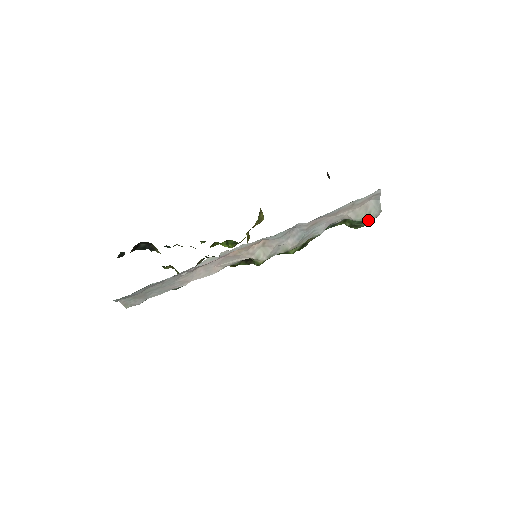
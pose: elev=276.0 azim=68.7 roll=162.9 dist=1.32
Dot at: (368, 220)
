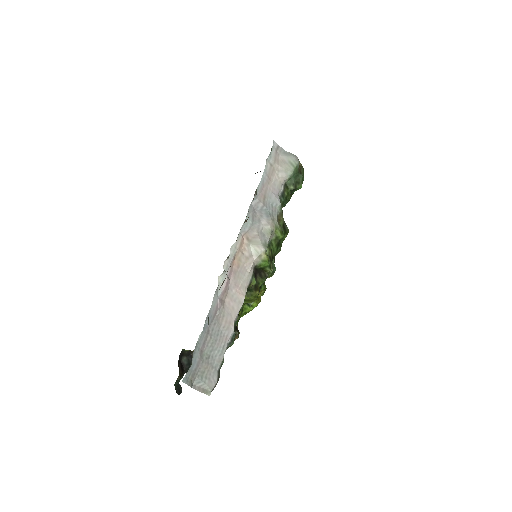
Dot at: (299, 172)
